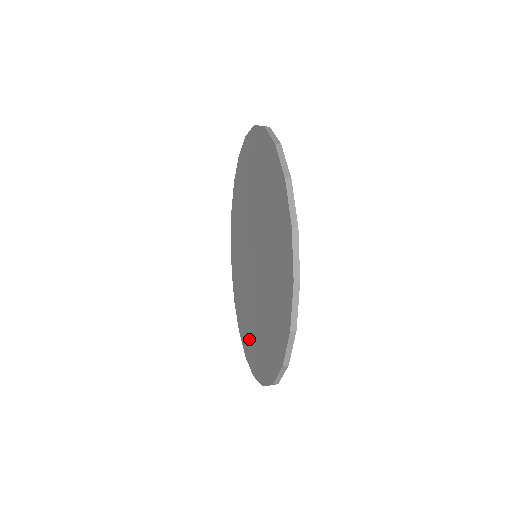
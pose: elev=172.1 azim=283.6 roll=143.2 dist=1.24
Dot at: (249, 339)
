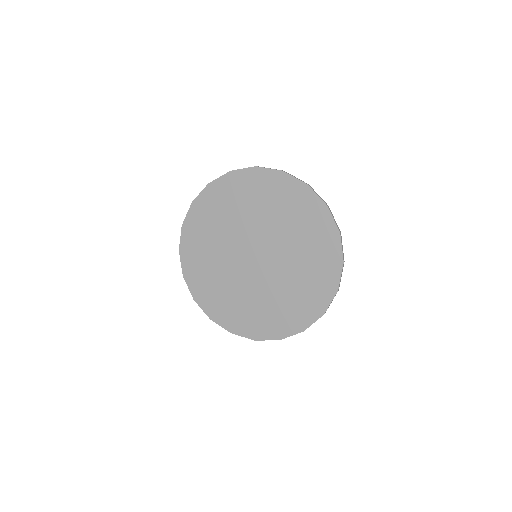
Dot at: (262, 320)
